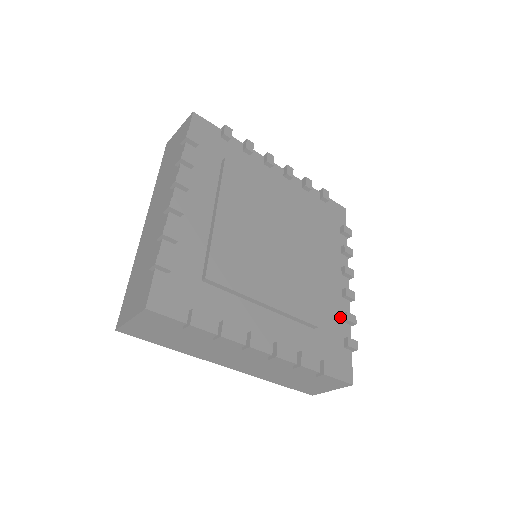
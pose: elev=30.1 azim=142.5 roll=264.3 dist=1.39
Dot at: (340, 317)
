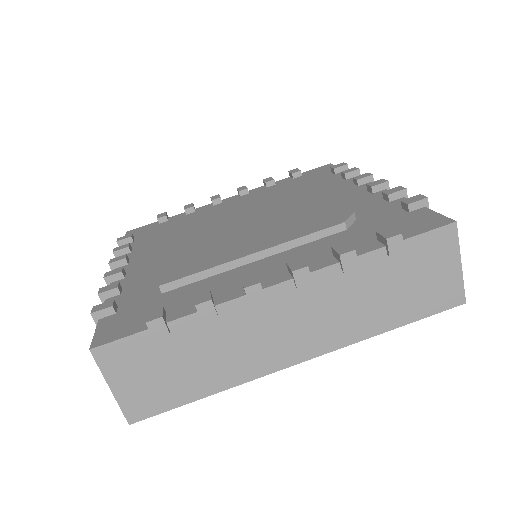
Dot at: (381, 203)
